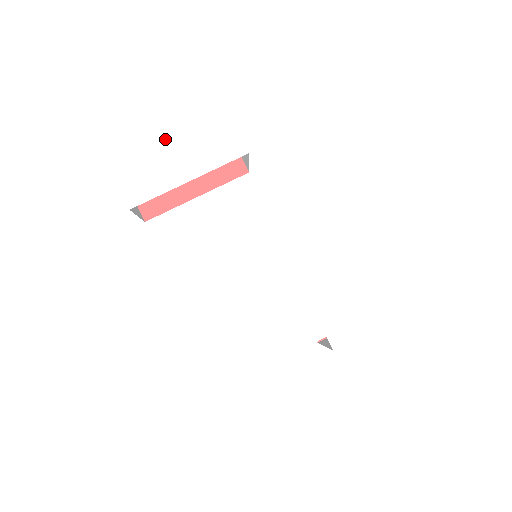
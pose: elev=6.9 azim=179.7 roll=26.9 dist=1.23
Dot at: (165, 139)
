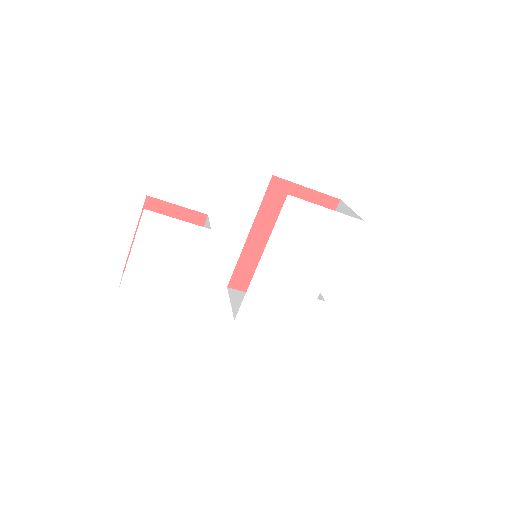
Dot at: (161, 262)
